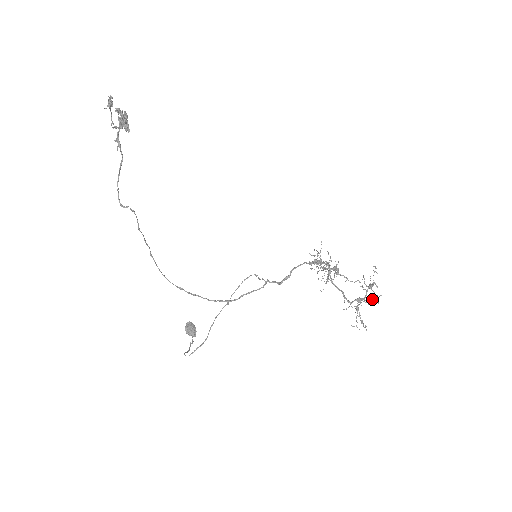
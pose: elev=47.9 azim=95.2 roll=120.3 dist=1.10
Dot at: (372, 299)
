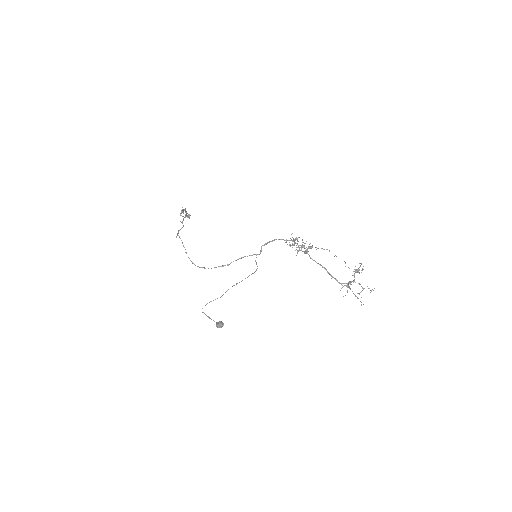
Dot at: (369, 288)
